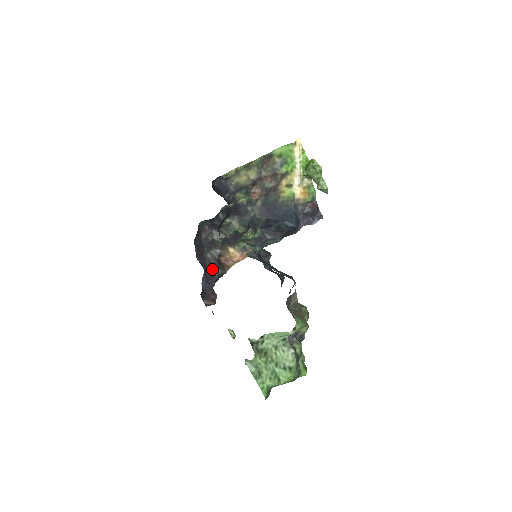
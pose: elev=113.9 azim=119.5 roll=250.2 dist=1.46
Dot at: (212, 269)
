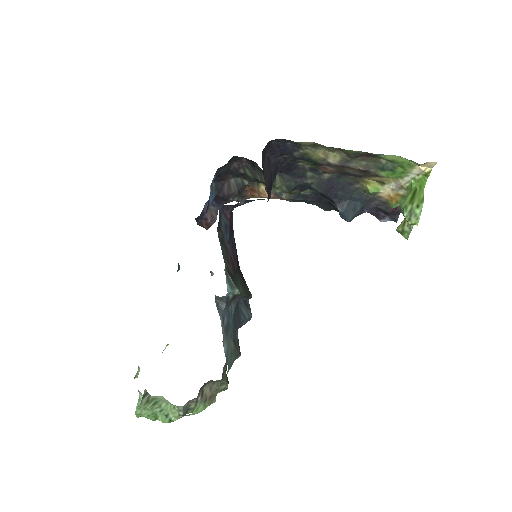
Dot at: (227, 196)
